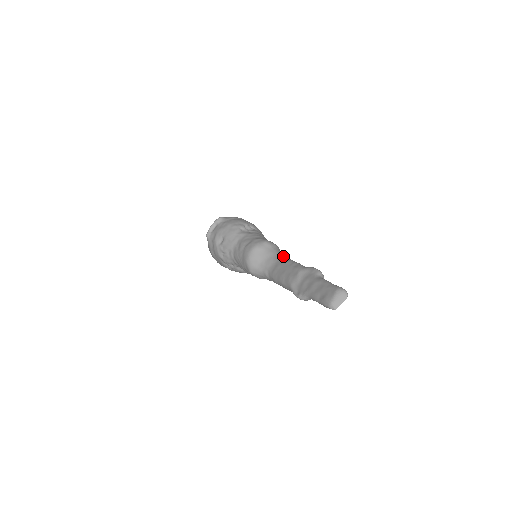
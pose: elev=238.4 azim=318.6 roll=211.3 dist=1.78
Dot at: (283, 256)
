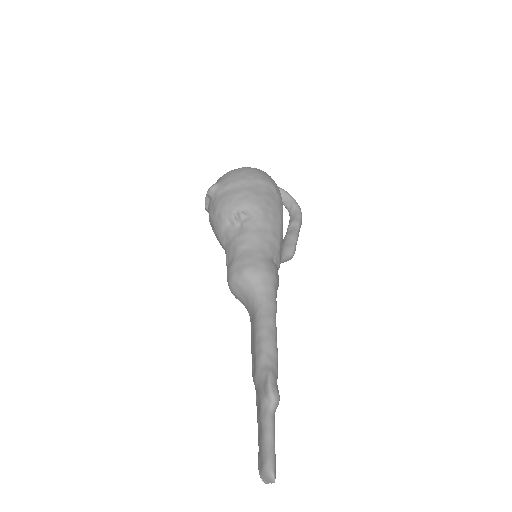
Dot at: (260, 306)
